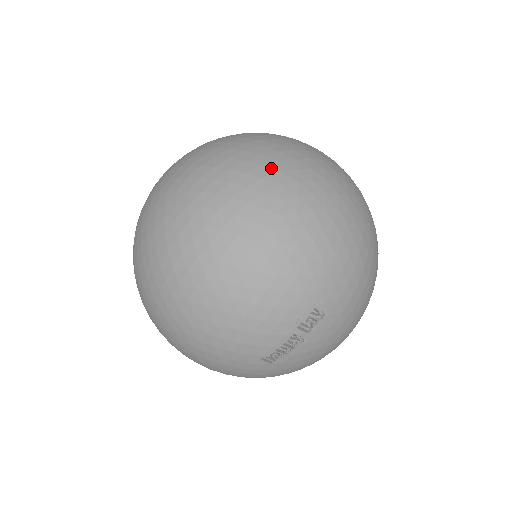
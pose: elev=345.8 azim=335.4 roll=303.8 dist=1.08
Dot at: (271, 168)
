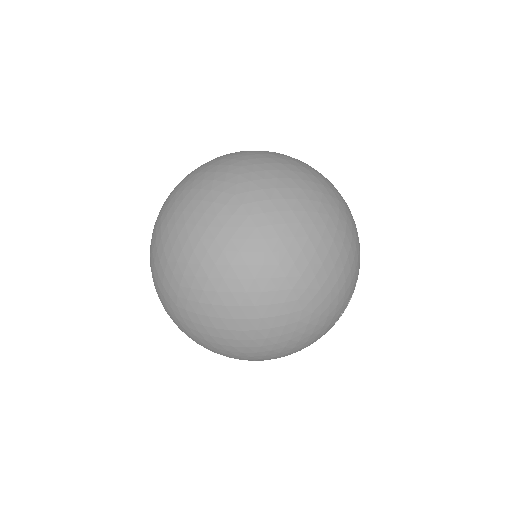
Dot at: (320, 174)
